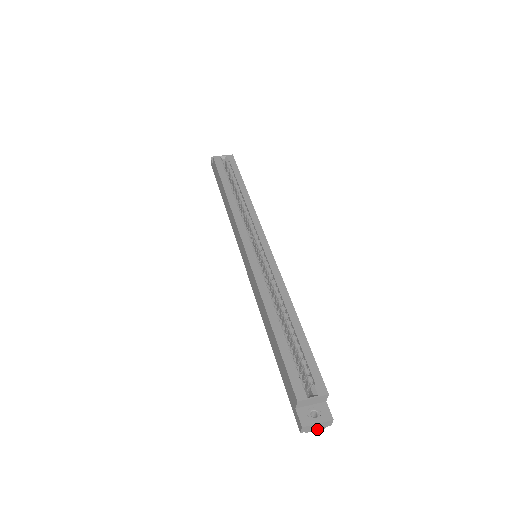
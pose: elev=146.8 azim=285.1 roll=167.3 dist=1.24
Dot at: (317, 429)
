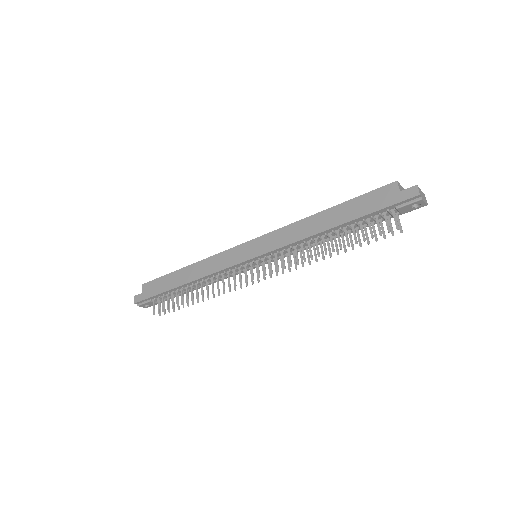
Dot at: (424, 201)
